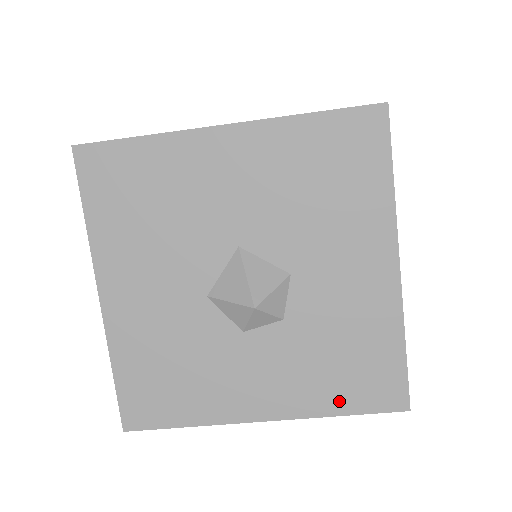
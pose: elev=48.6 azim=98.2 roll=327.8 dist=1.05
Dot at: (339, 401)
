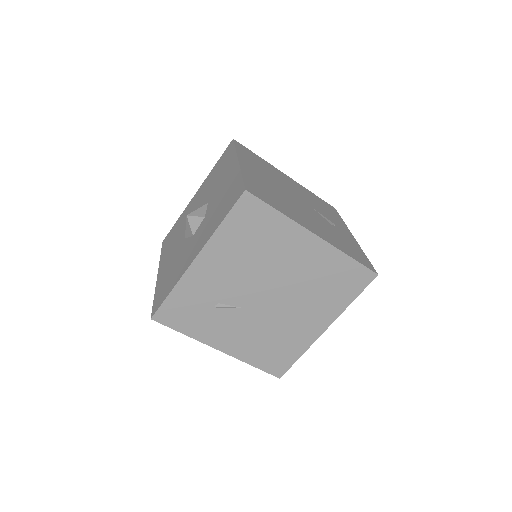
Dot at: (220, 219)
